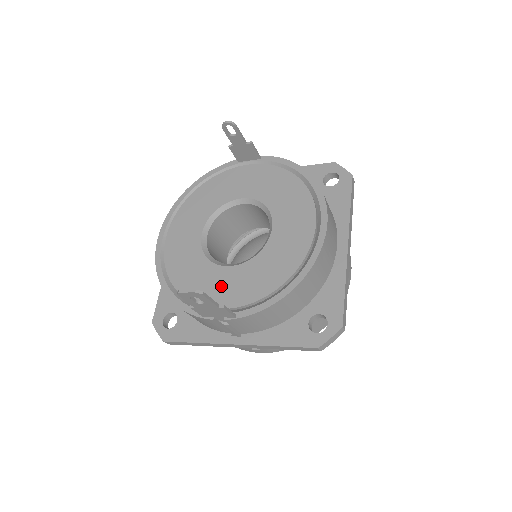
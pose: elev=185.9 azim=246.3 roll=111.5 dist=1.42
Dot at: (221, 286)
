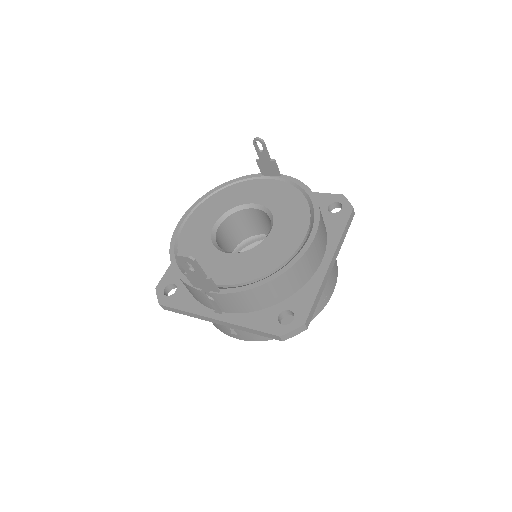
Dot at: (216, 266)
